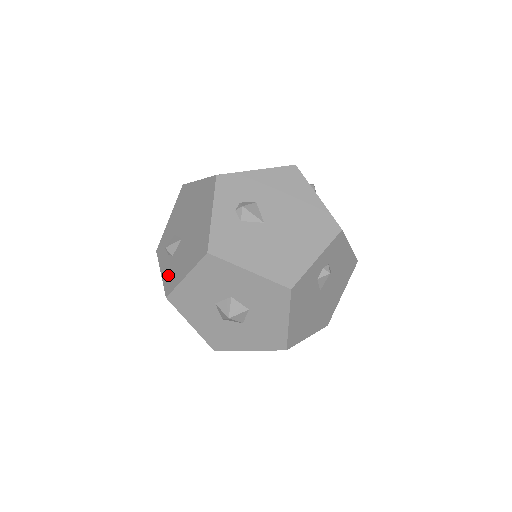
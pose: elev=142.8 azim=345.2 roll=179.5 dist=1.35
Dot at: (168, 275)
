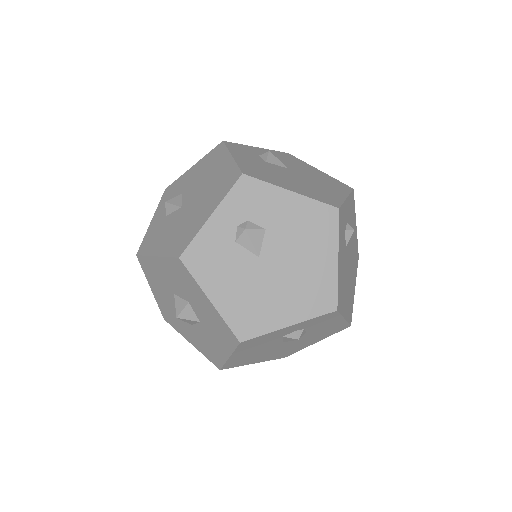
Dot at: occluded
